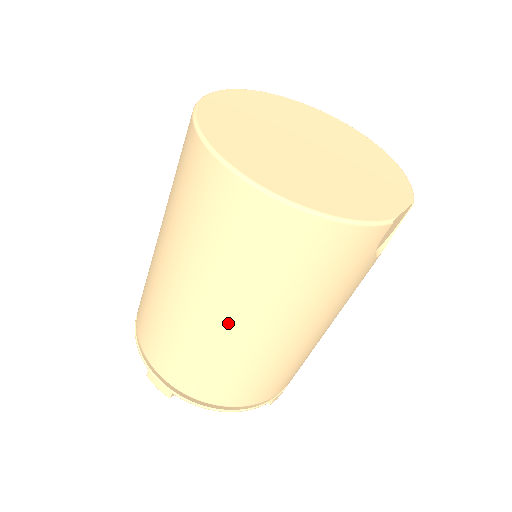
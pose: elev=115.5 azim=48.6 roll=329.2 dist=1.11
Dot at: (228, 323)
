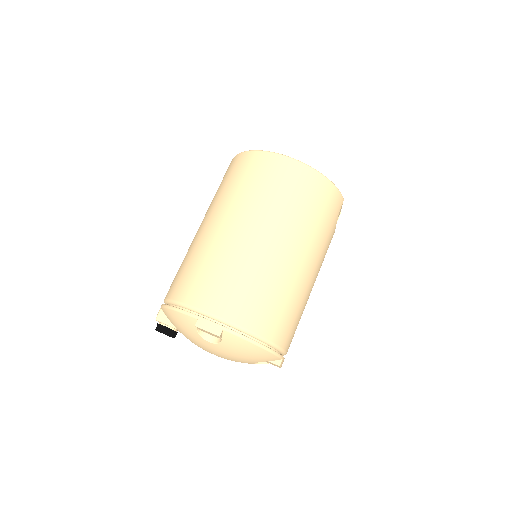
Dot at: (276, 245)
